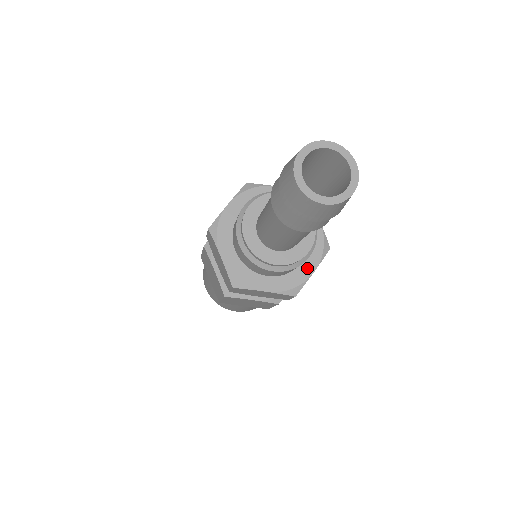
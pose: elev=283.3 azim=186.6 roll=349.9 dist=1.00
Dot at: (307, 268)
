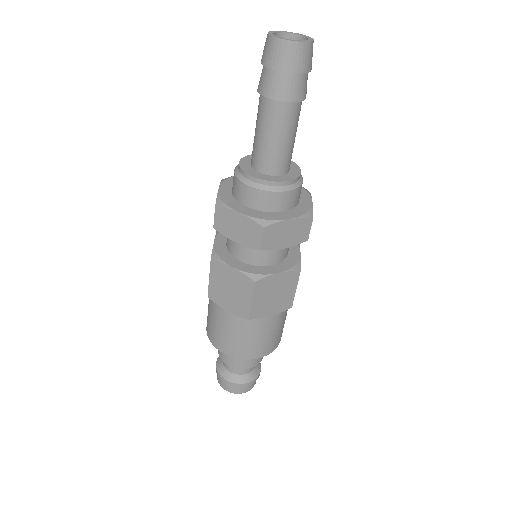
Dot at: (284, 216)
